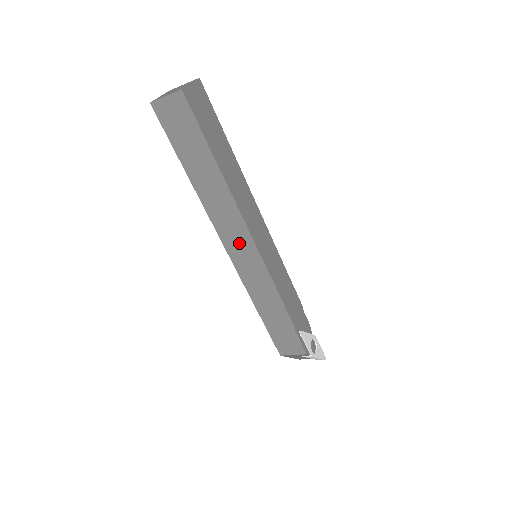
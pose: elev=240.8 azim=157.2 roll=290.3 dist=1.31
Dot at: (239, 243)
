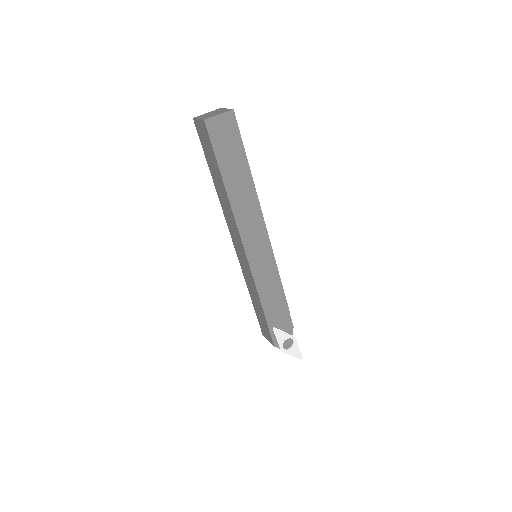
Dot at: (237, 242)
